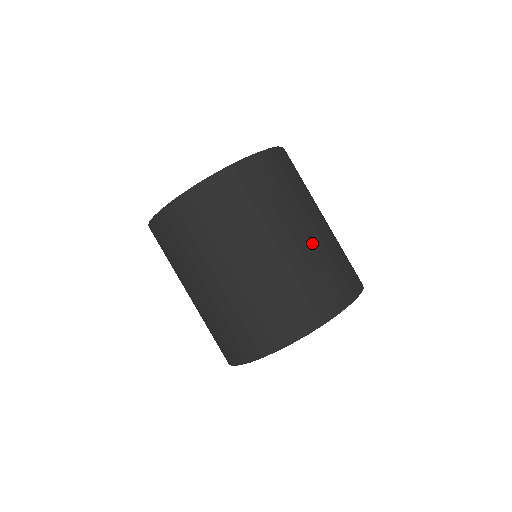
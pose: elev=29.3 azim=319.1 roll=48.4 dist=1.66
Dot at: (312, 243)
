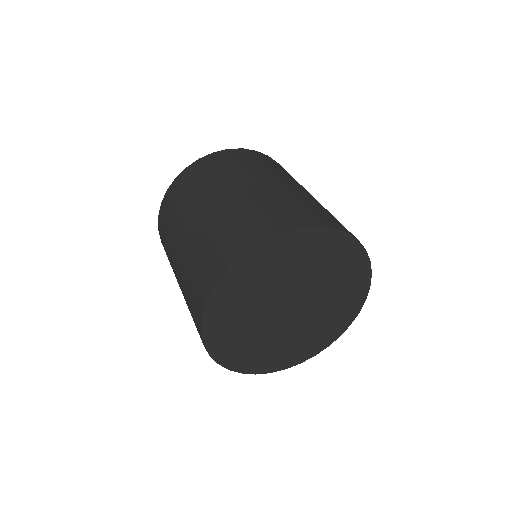
Dot at: occluded
